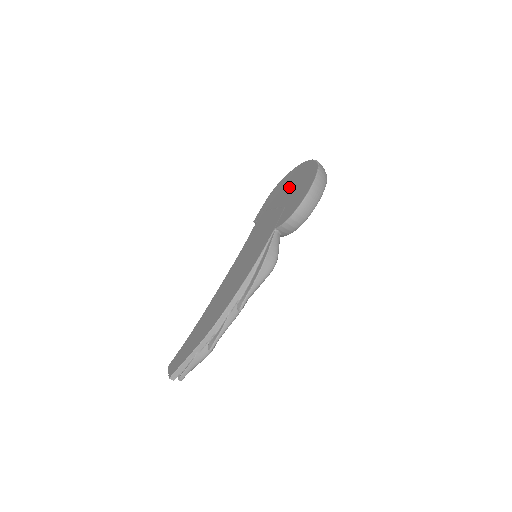
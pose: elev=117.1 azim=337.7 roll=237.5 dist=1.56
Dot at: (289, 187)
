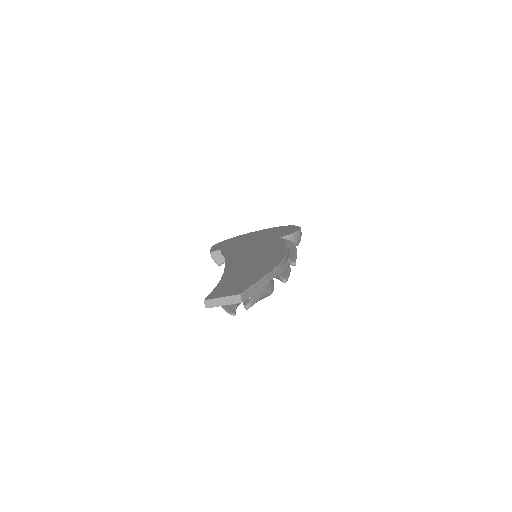
Dot at: (253, 235)
